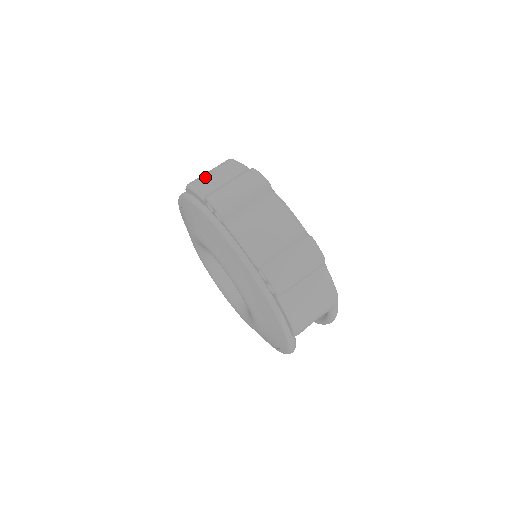
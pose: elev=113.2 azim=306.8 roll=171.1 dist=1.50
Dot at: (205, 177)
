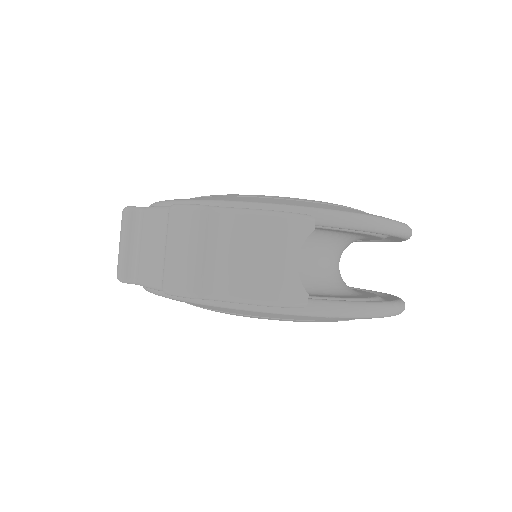
Dot at: occluded
